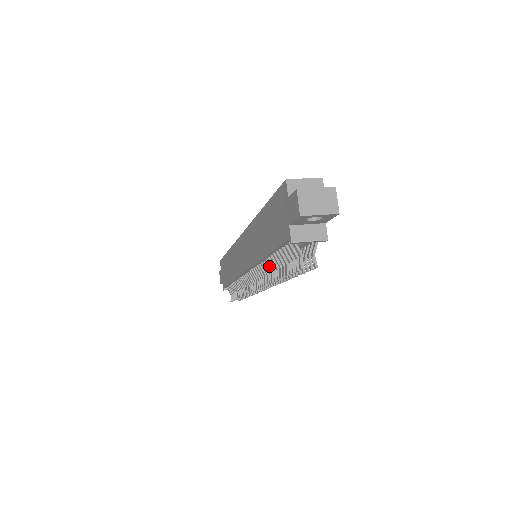
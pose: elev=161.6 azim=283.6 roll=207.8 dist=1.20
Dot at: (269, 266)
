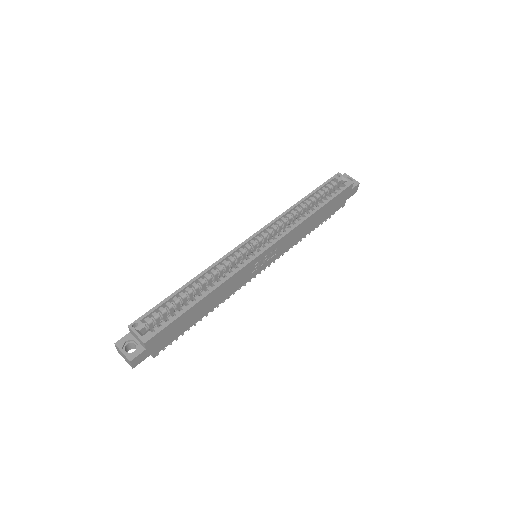
Dot at: occluded
